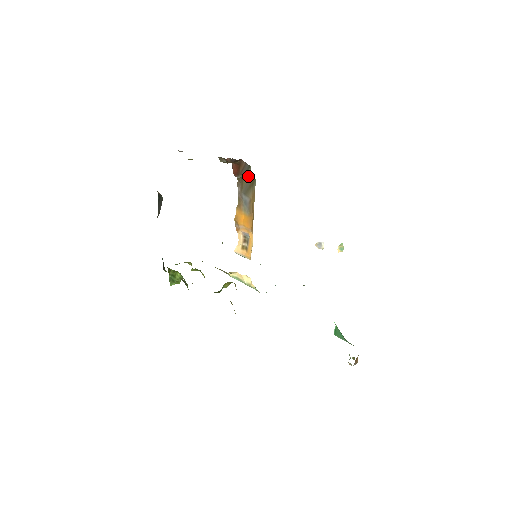
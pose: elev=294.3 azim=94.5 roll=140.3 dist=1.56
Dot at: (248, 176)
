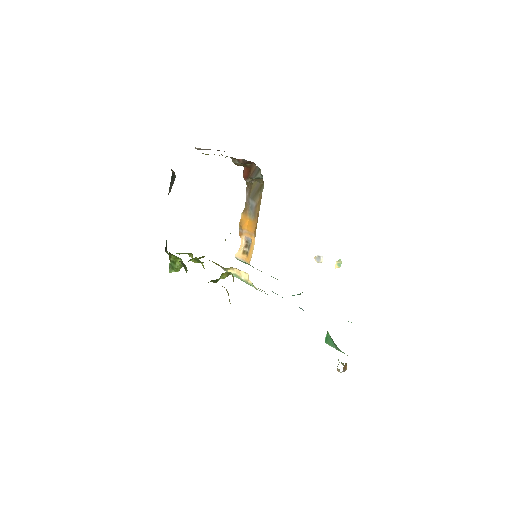
Dot at: (257, 181)
